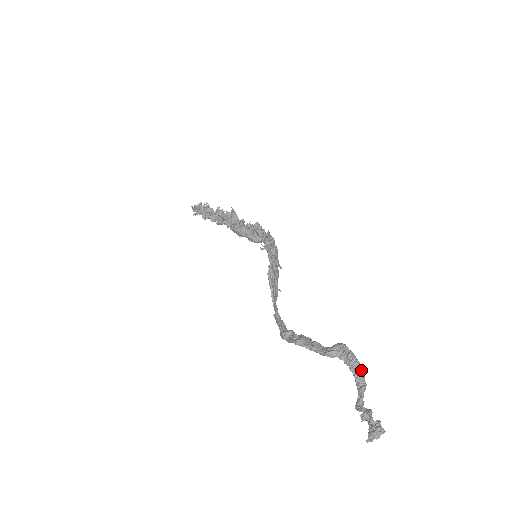
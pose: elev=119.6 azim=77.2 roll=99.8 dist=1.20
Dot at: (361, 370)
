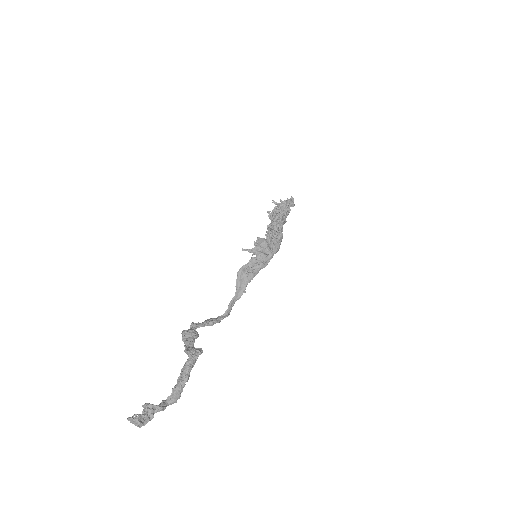
Dot at: (185, 375)
